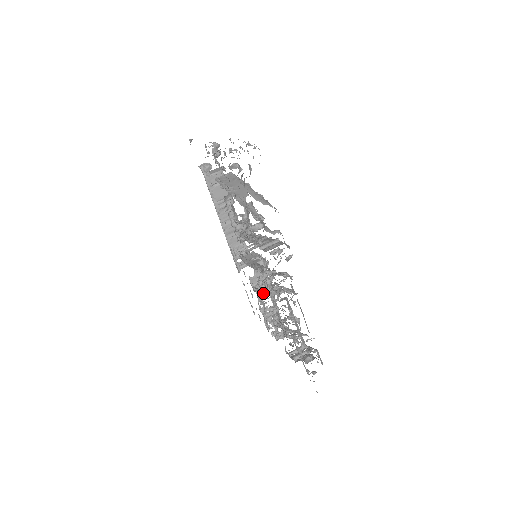
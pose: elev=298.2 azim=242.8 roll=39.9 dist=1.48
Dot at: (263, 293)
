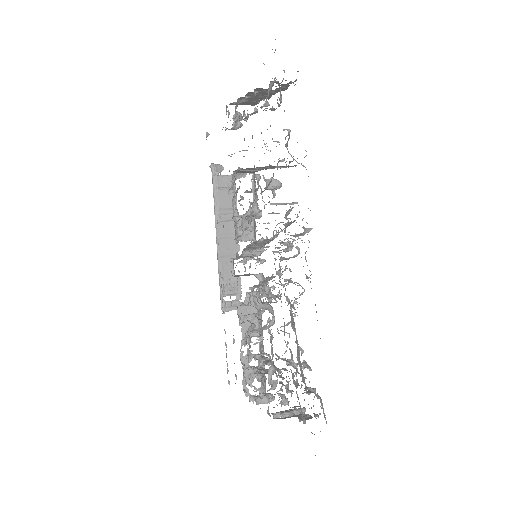
Dot at: (255, 306)
